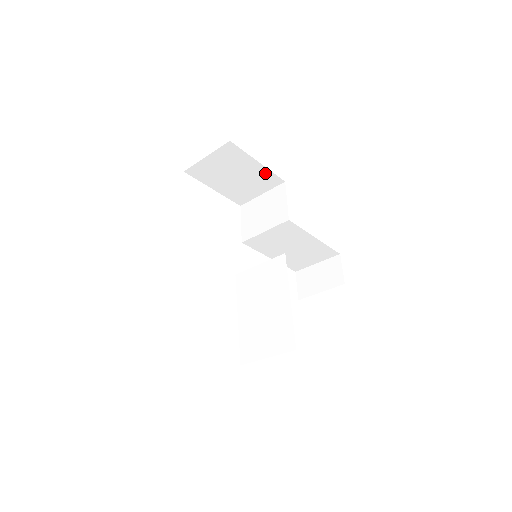
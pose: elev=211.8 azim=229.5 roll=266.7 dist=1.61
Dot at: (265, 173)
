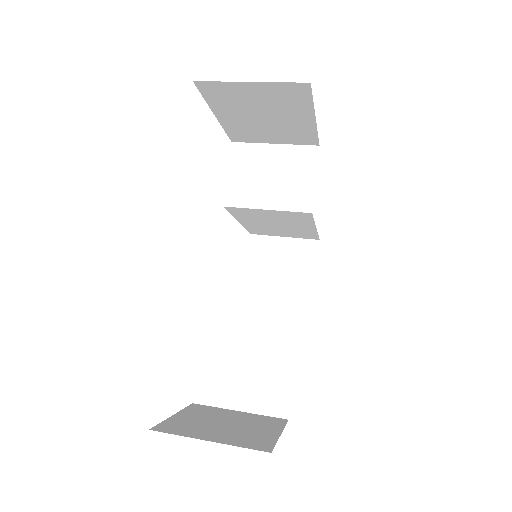
Dot at: (307, 129)
